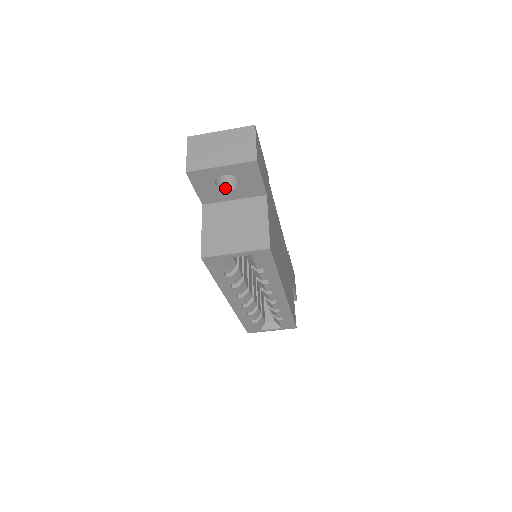
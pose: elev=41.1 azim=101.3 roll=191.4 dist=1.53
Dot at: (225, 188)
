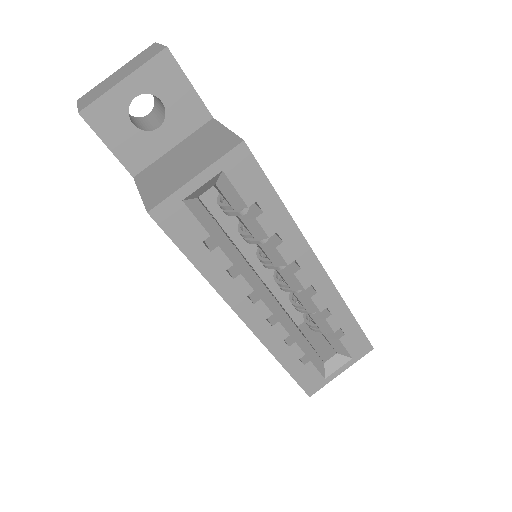
Dot at: (150, 130)
